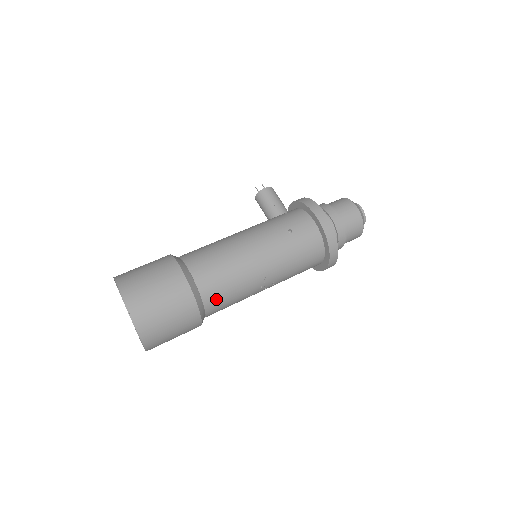
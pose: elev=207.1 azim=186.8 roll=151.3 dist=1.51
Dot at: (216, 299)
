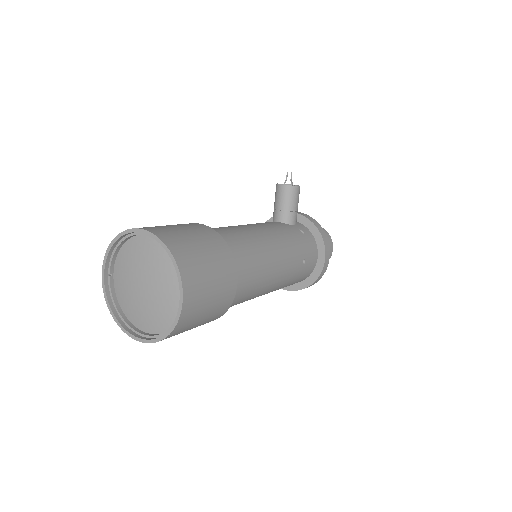
Dot at: occluded
